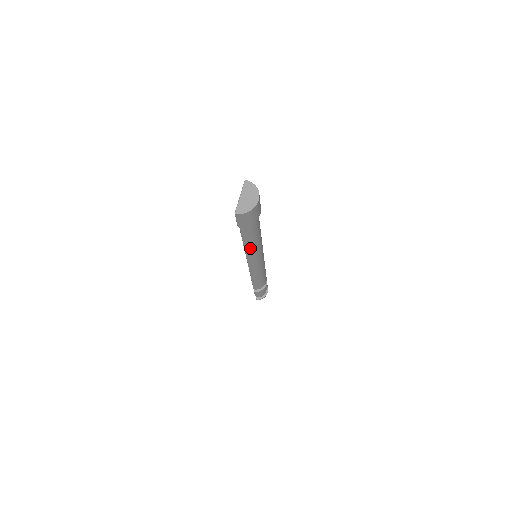
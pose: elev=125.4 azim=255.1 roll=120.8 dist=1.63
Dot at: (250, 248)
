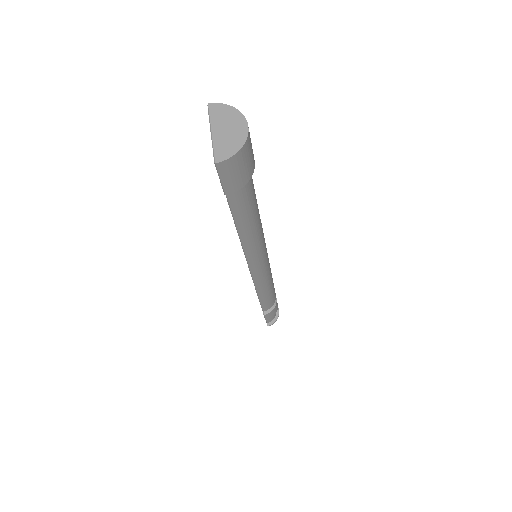
Dot at: (250, 238)
